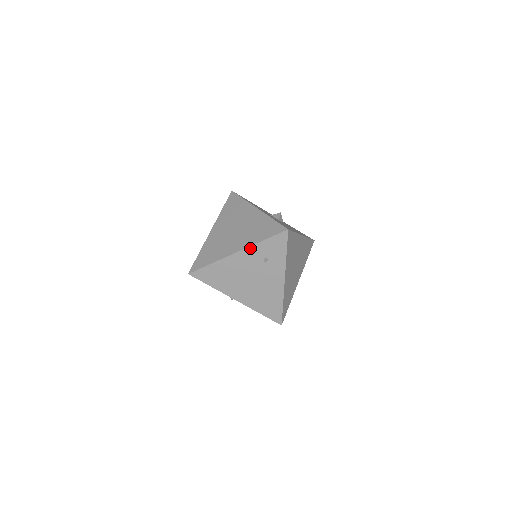
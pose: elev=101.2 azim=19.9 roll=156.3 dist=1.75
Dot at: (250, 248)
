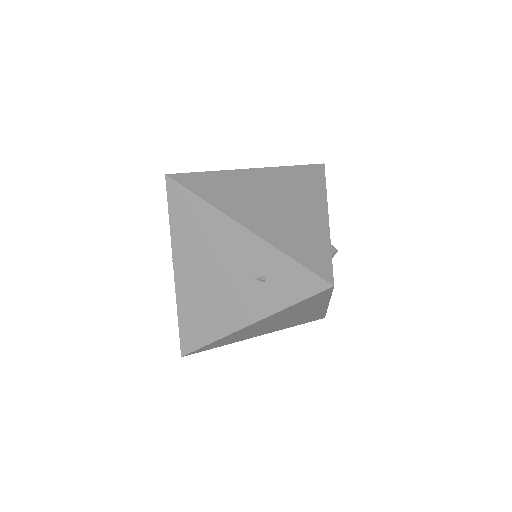
Dot at: (265, 244)
